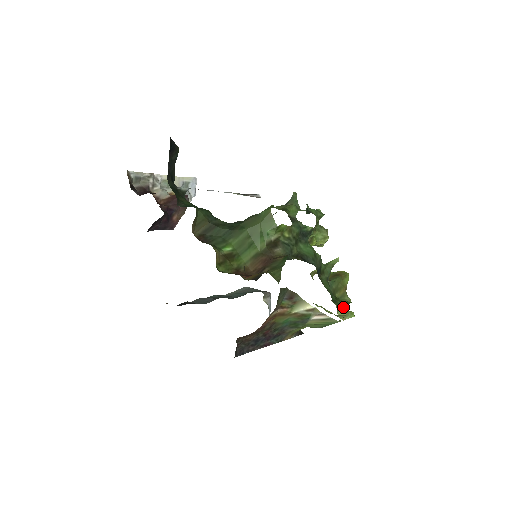
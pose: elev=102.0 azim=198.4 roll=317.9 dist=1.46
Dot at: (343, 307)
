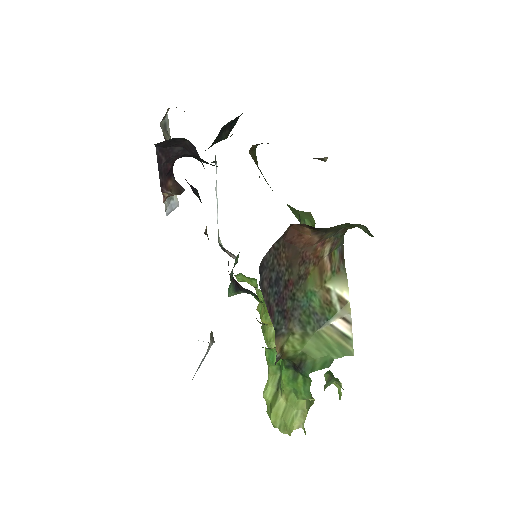
Dot at: occluded
